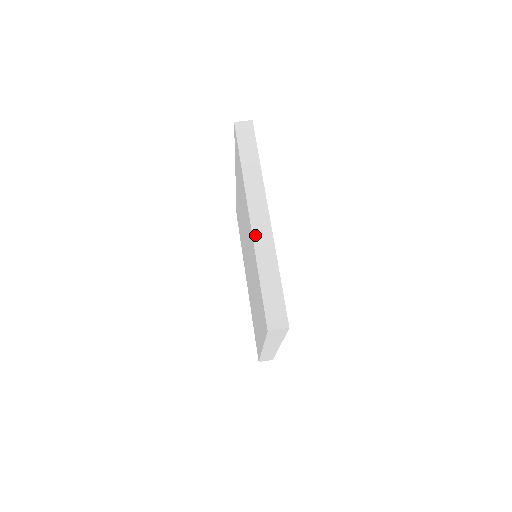
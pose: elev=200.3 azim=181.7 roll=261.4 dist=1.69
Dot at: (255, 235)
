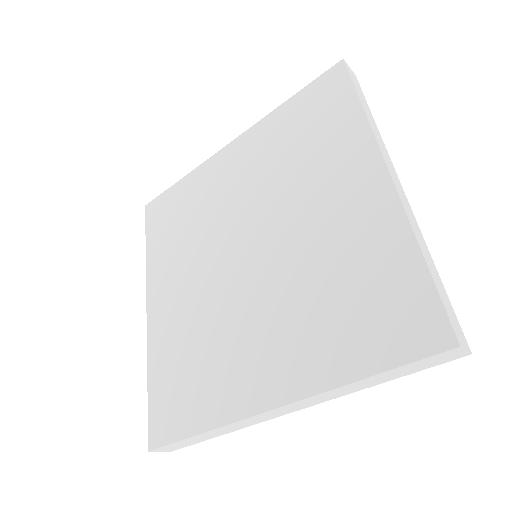
Dot at: (401, 197)
